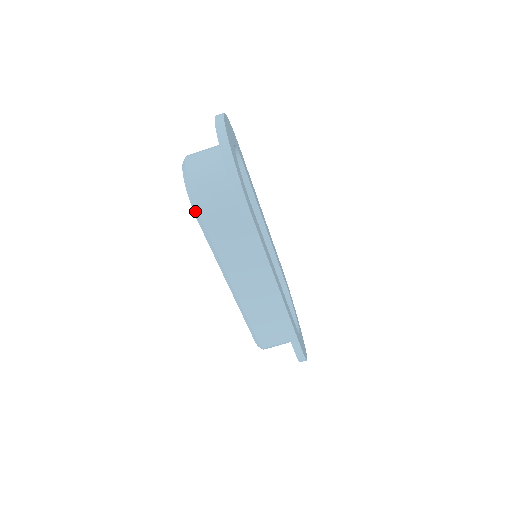
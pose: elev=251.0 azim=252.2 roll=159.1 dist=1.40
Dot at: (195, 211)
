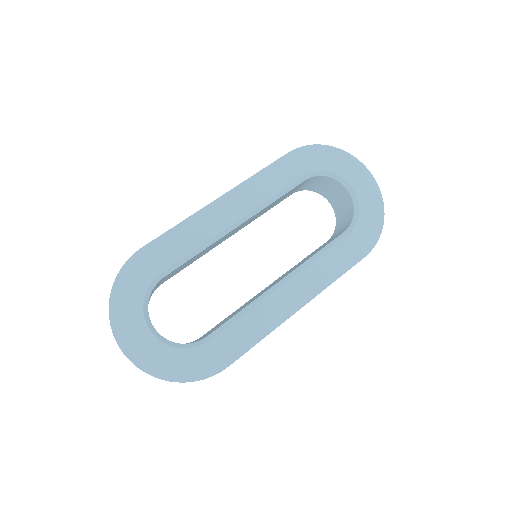
Dot at: occluded
